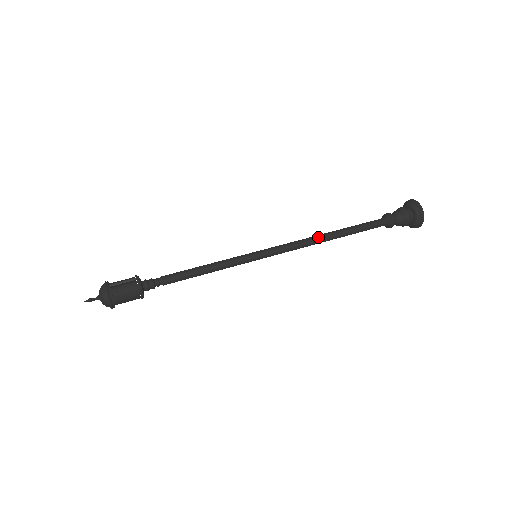
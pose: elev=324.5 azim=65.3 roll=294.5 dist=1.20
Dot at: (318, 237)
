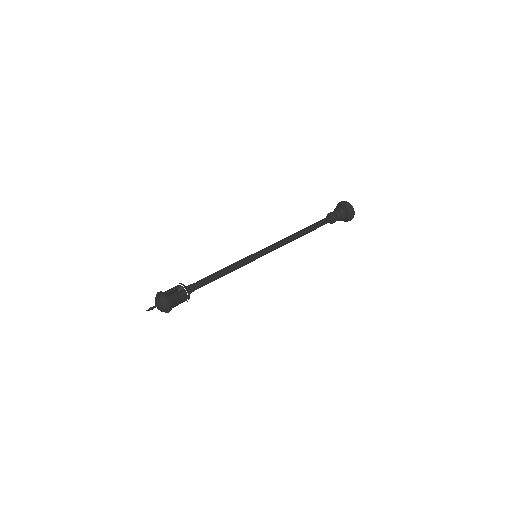
Dot at: (293, 236)
